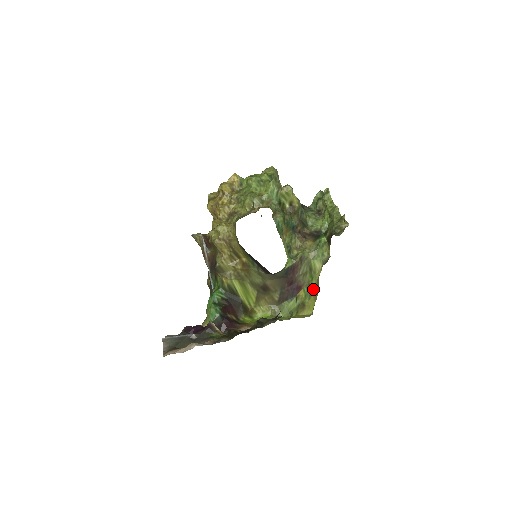
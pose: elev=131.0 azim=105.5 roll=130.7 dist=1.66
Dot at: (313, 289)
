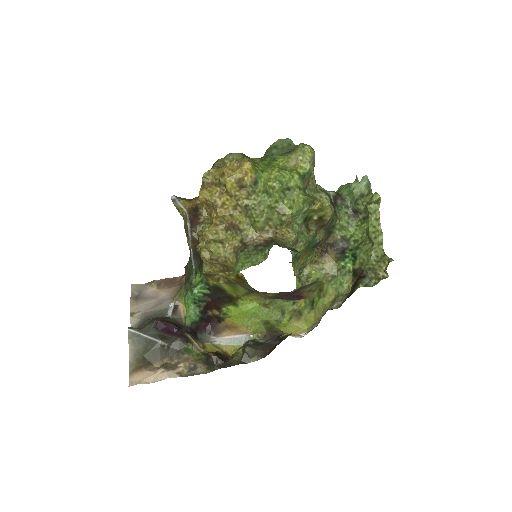
Dot at: (316, 308)
